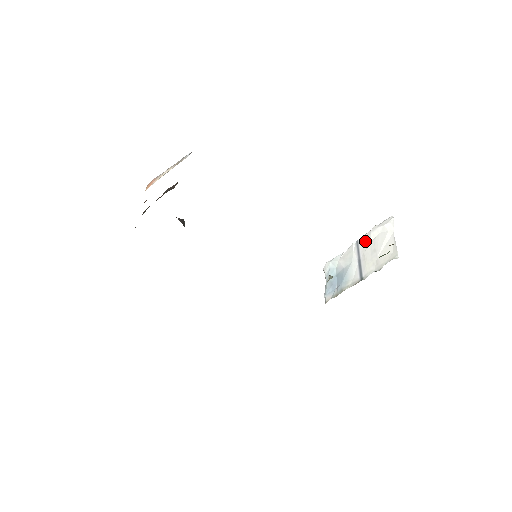
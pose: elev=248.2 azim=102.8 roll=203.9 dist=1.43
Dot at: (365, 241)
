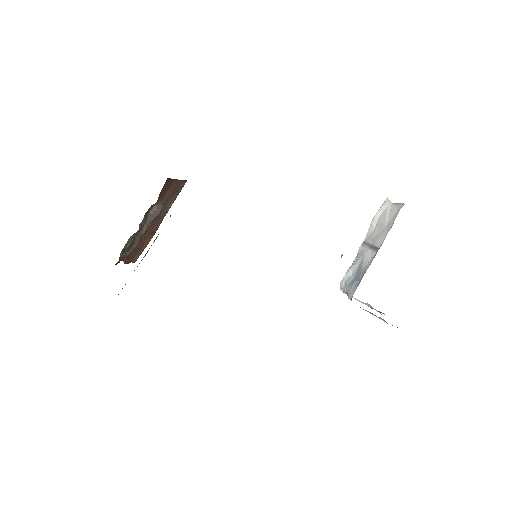
Dot at: (370, 233)
